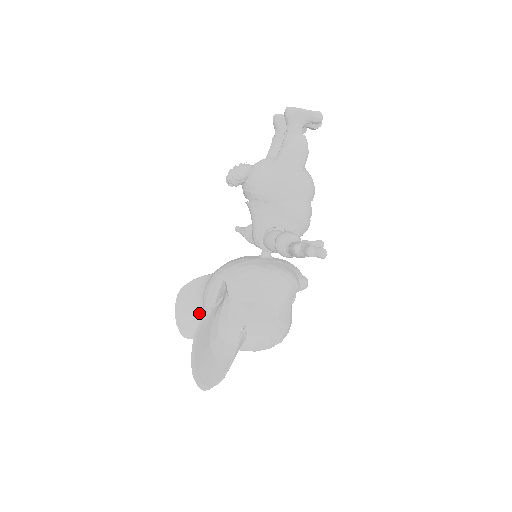
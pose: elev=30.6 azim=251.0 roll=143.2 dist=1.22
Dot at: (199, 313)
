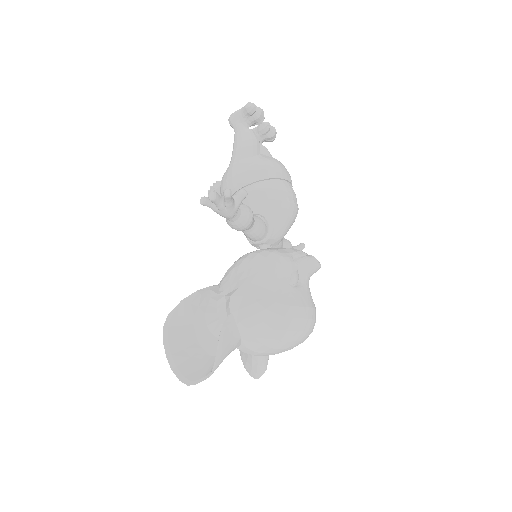
Dot at: occluded
